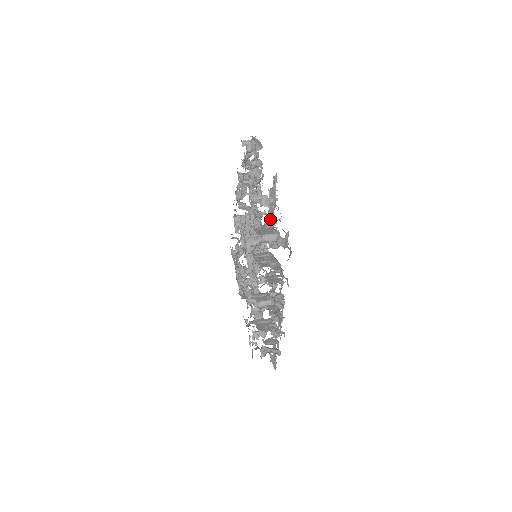
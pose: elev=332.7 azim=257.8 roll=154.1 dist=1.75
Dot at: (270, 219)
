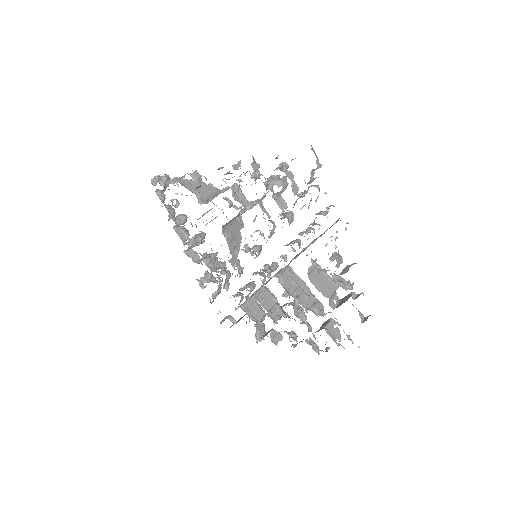
Dot at: occluded
